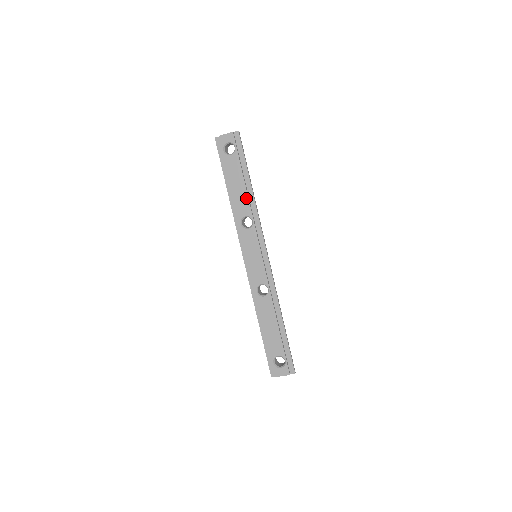
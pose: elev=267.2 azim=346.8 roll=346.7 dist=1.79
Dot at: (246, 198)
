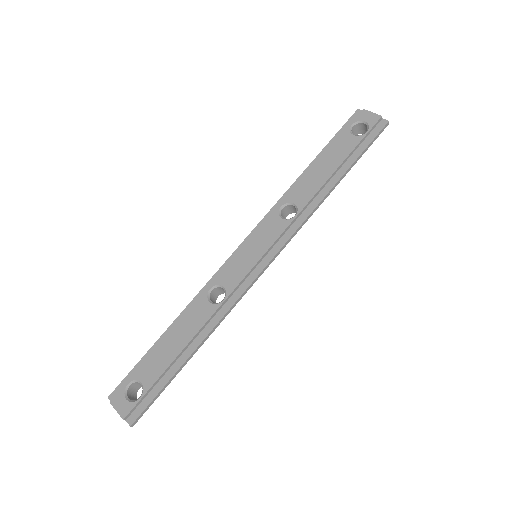
Dot at: (317, 187)
